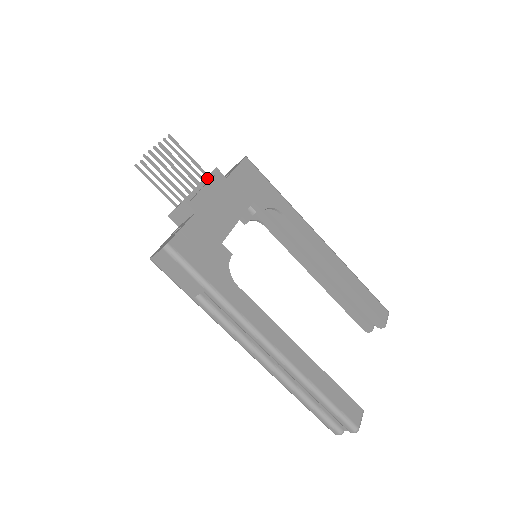
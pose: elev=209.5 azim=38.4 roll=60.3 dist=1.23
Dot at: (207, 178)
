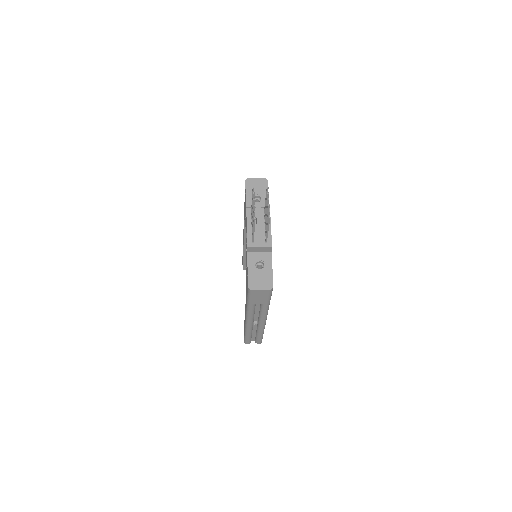
Dot at: (261, 209)
